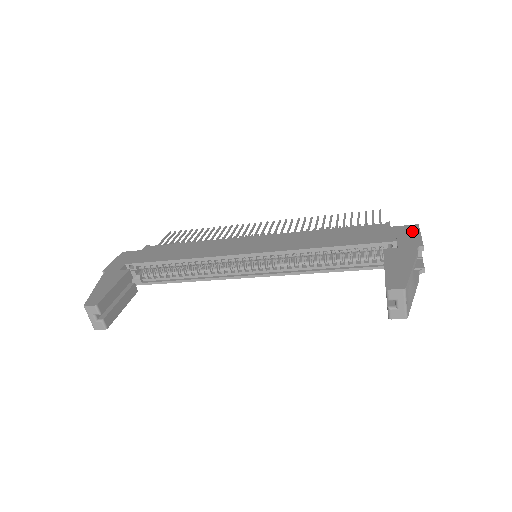
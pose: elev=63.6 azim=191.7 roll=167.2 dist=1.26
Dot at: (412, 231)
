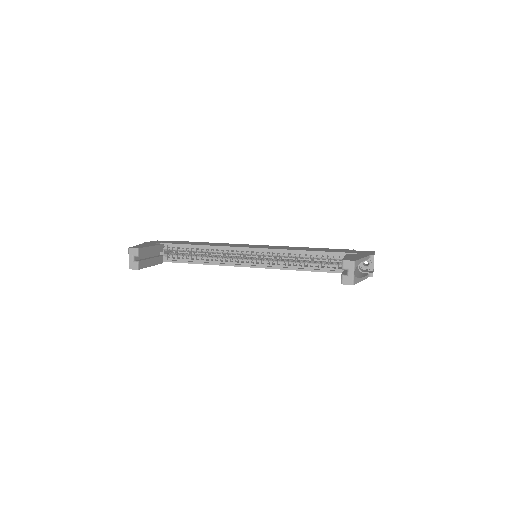
Dot at: (369, 252)
